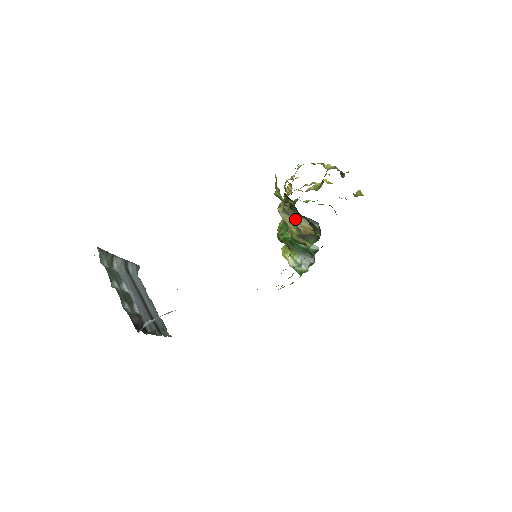
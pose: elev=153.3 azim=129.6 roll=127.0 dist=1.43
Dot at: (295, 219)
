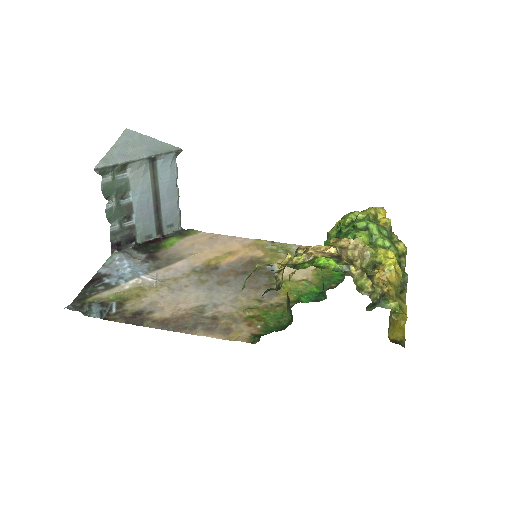
Dot at: occluded
